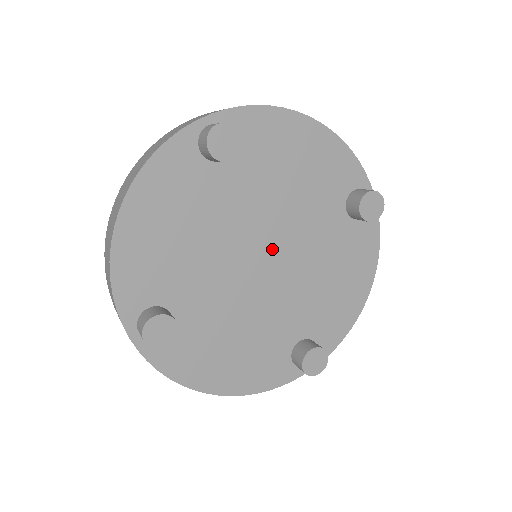
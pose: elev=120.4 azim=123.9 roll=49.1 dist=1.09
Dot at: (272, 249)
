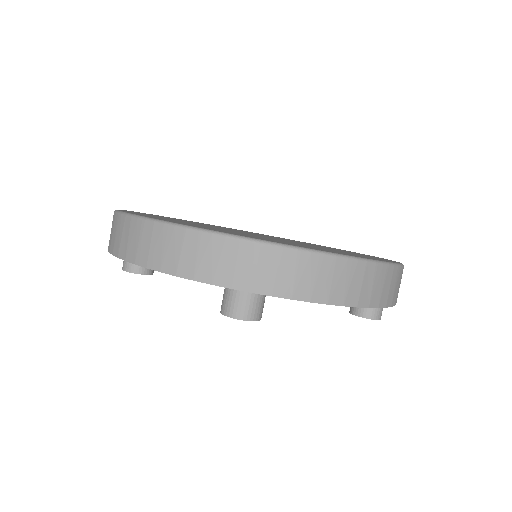
Dot at: occluded
